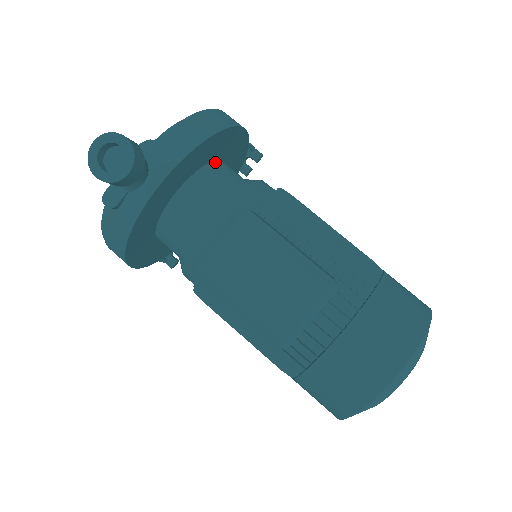
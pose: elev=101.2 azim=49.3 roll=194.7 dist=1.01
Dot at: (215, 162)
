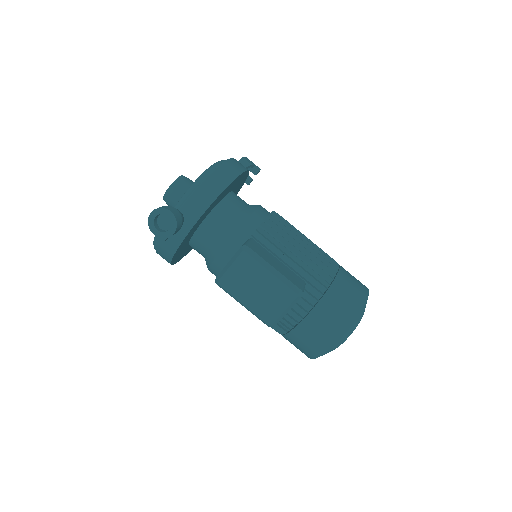
Dot at: (226, 197)
